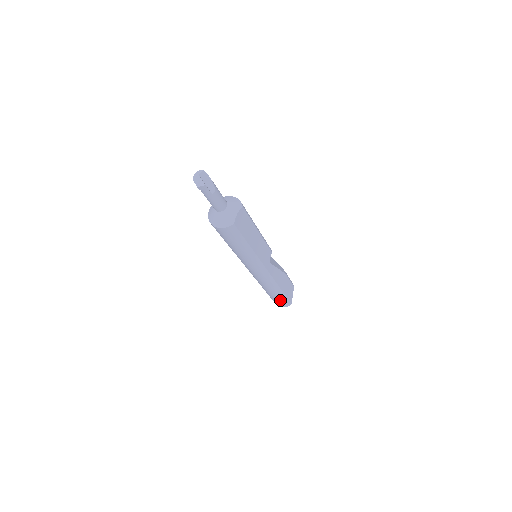
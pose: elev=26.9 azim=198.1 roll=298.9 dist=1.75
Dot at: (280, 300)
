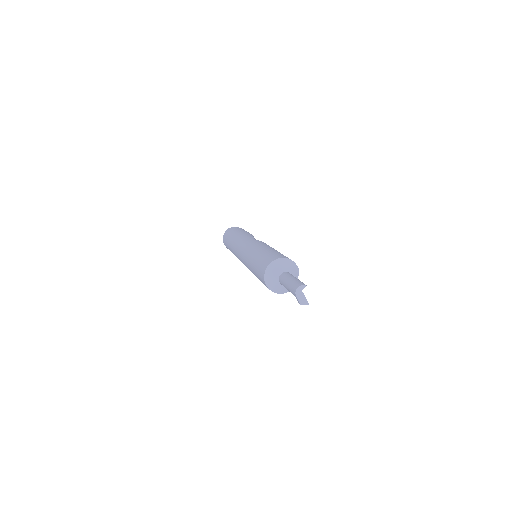
Dot at: occluded
